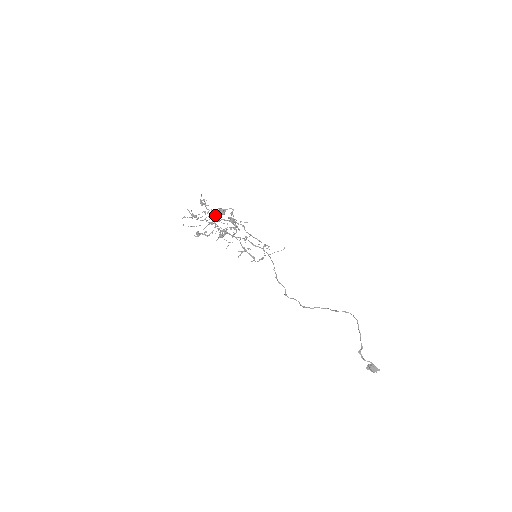
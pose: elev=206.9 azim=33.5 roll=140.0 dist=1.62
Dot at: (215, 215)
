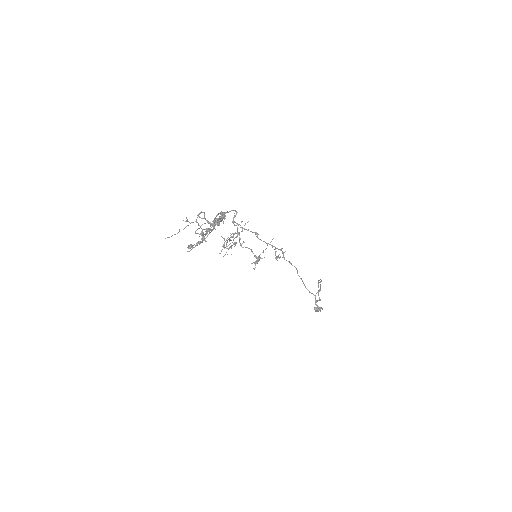
Dot at: (219, 224)
